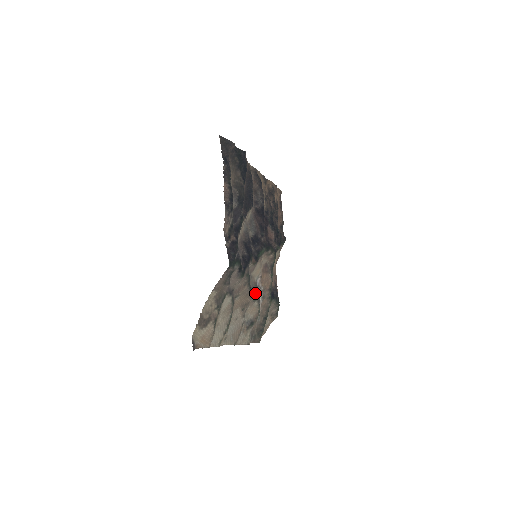
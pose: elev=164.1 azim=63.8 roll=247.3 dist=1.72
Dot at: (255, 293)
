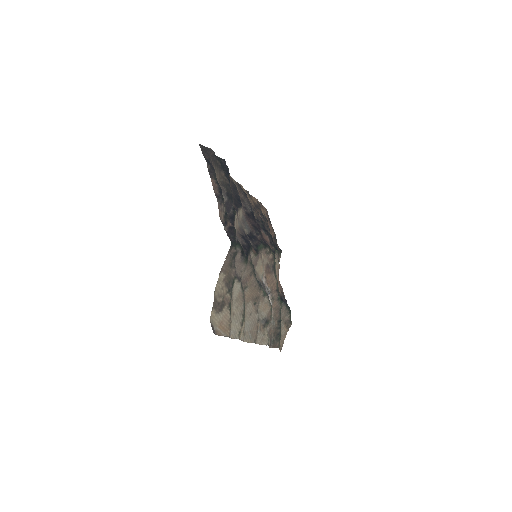
Dot at: (263, 289)
